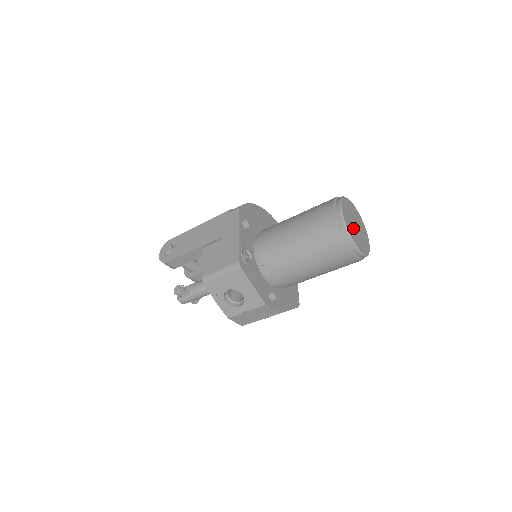
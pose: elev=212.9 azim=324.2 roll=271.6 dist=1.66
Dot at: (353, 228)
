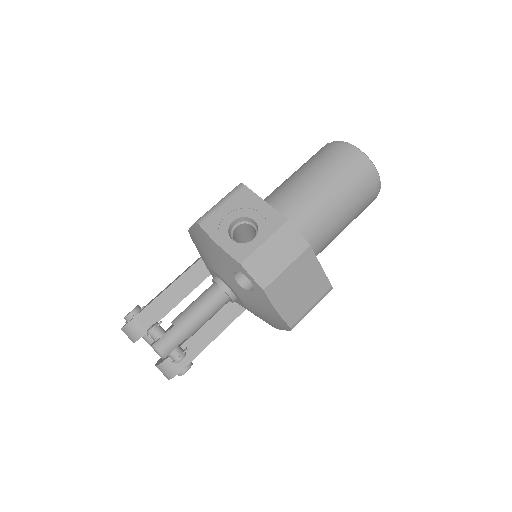
Dot at: occluded
